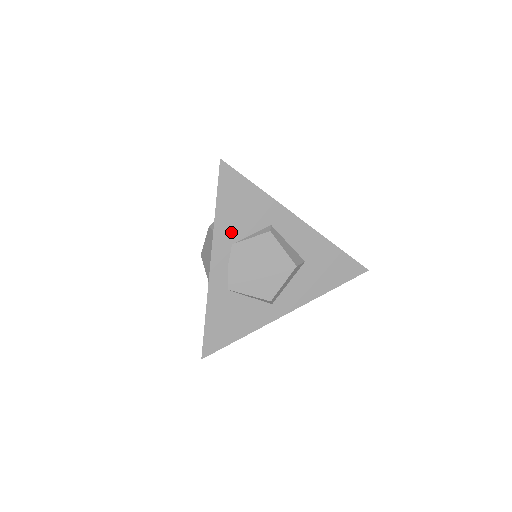
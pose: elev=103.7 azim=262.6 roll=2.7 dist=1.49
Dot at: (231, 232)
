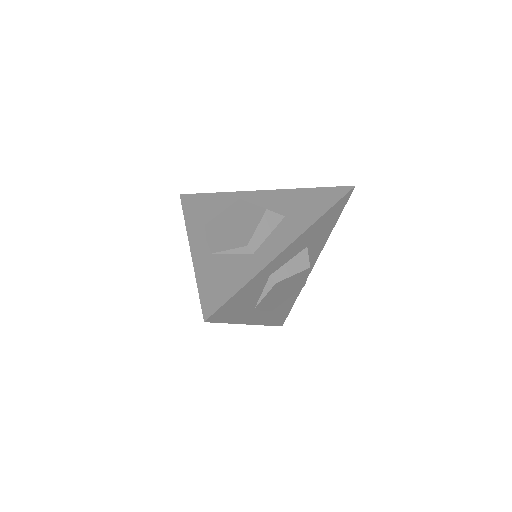
Dot at: (248, 310)
